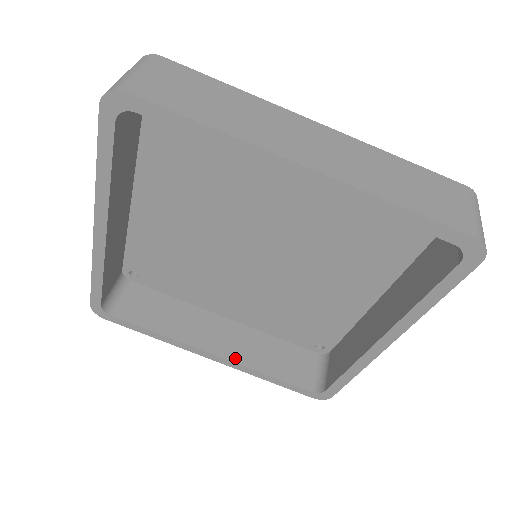
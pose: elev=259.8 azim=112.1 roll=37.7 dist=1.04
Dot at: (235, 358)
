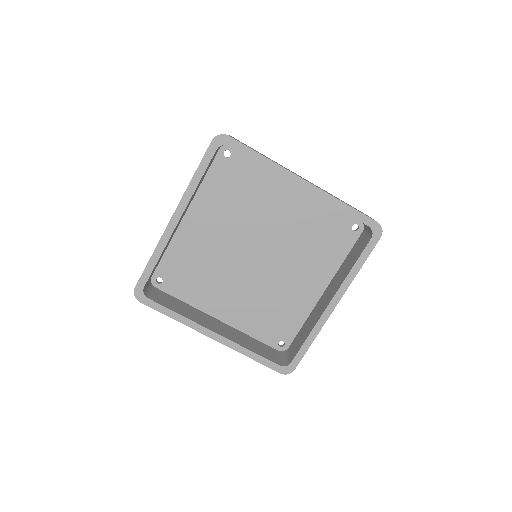
Dot at: (230, 338)
